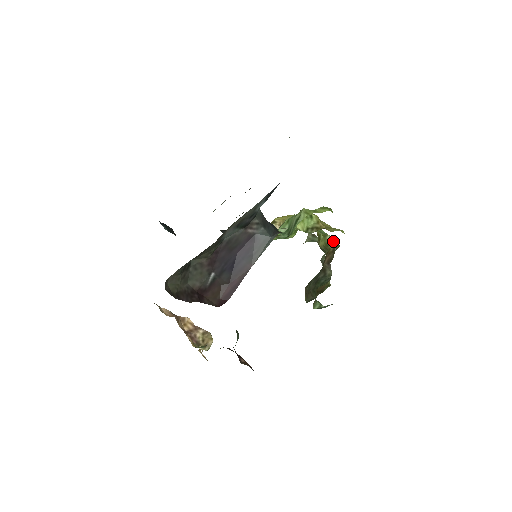
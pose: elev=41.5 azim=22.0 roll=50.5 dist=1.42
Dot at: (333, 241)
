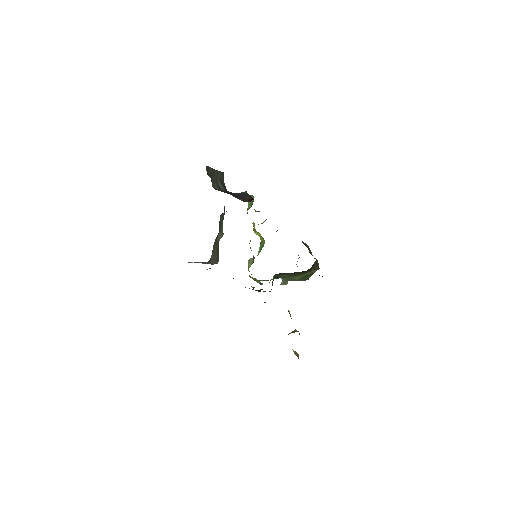
Dot at: occluded
